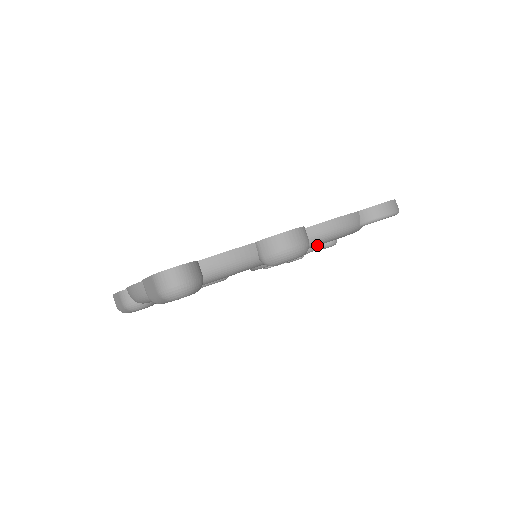
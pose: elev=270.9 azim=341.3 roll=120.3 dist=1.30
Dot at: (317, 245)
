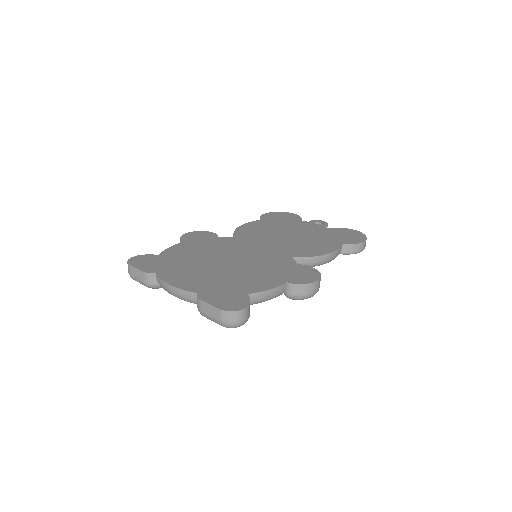
Dot at: occluded
